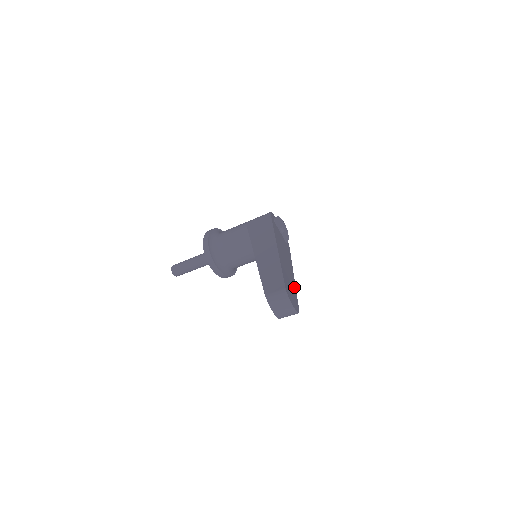
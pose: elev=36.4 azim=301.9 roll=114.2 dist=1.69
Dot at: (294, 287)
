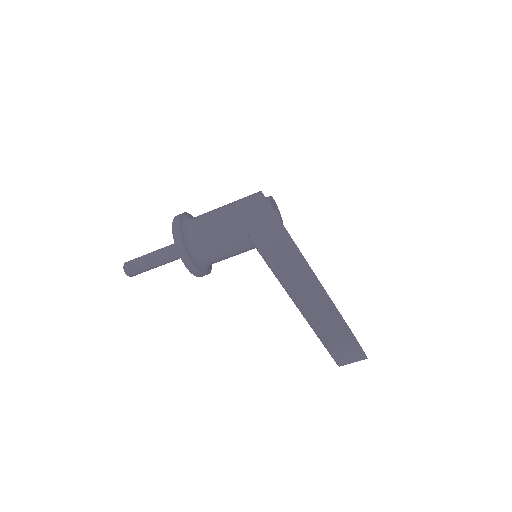
Dot at: occluded
